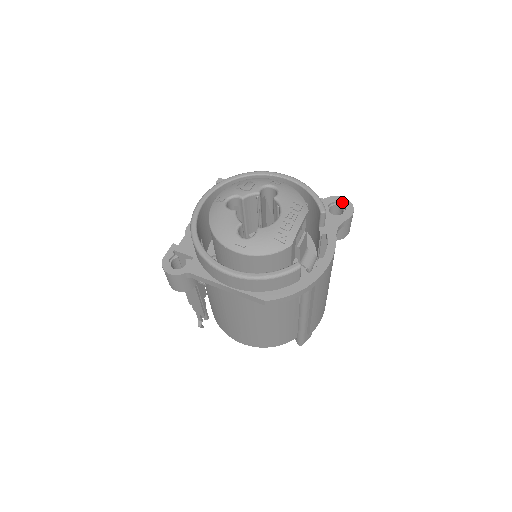
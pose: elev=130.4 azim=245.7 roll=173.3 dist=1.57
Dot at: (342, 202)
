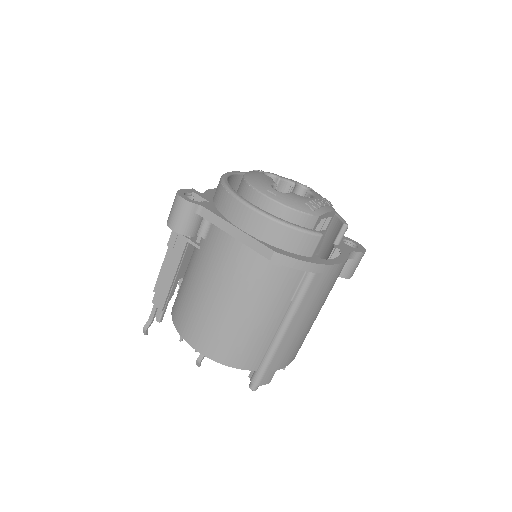
Dot at: (356, 243)
